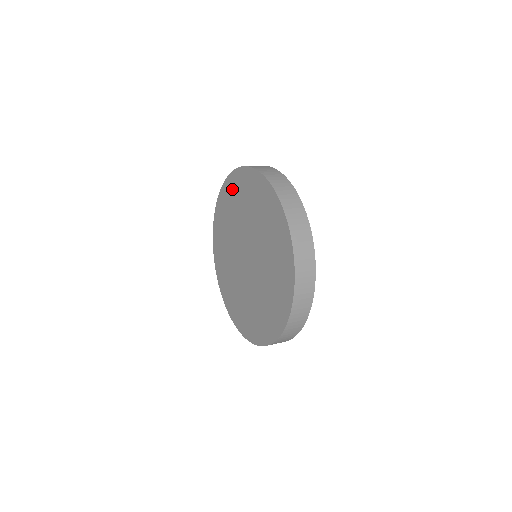
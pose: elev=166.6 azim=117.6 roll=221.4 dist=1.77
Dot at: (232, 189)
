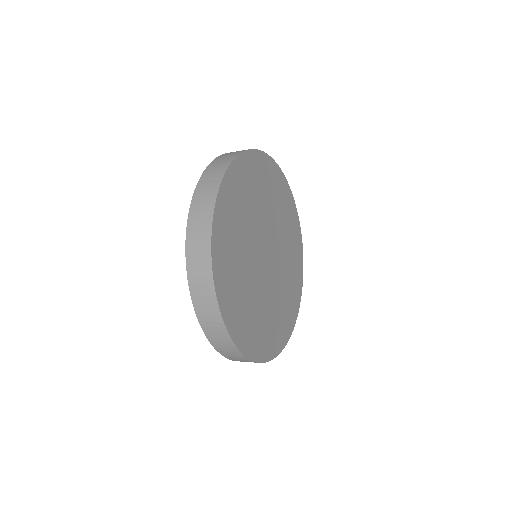
Dot at: occluded
